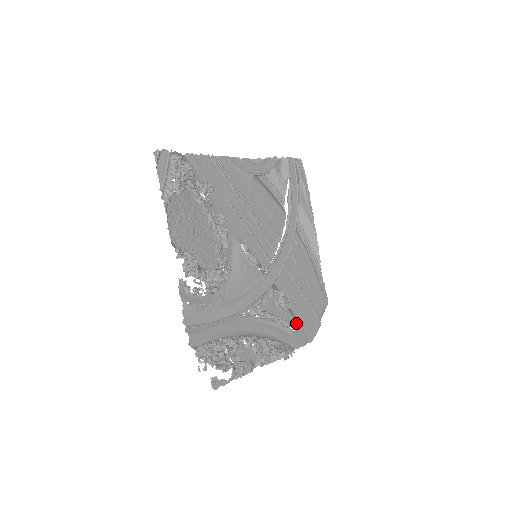
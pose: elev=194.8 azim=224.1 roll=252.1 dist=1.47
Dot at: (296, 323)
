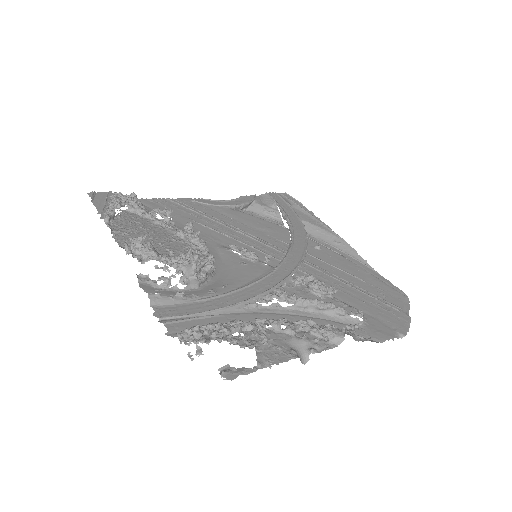
Dot at: (358, 311)
